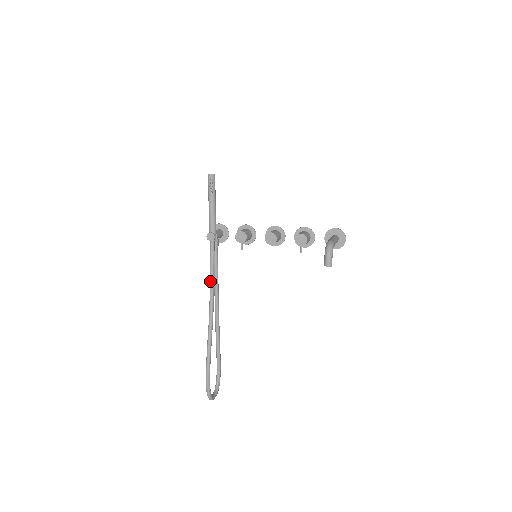
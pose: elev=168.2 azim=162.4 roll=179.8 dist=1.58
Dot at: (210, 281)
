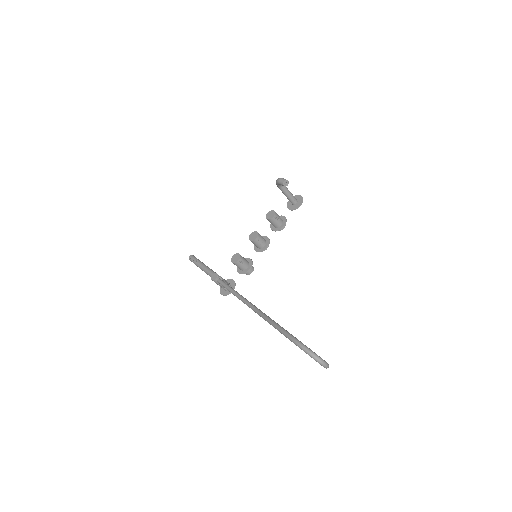
Dot at: (236, 295)
